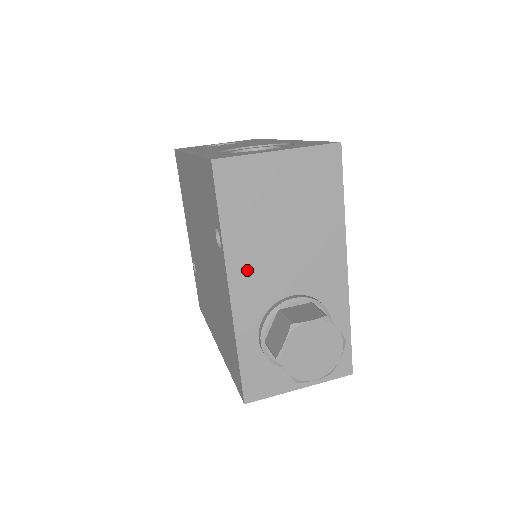
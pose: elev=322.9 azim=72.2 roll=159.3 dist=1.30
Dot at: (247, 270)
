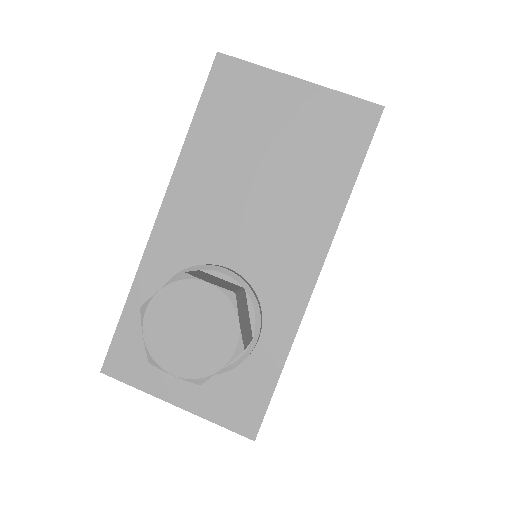
Dot at: (191, 201)
